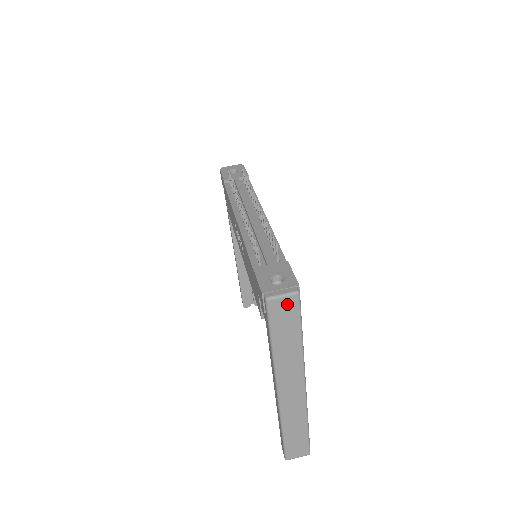
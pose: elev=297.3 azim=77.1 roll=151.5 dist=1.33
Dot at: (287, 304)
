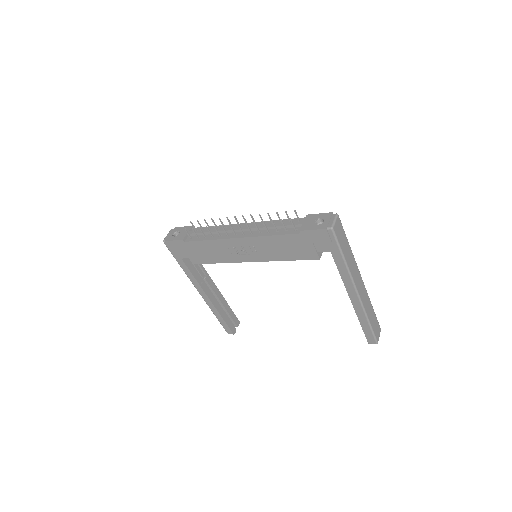
Dot at: (338, 225)
